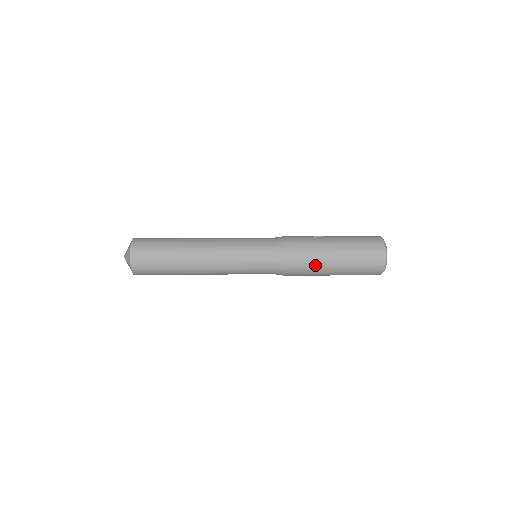
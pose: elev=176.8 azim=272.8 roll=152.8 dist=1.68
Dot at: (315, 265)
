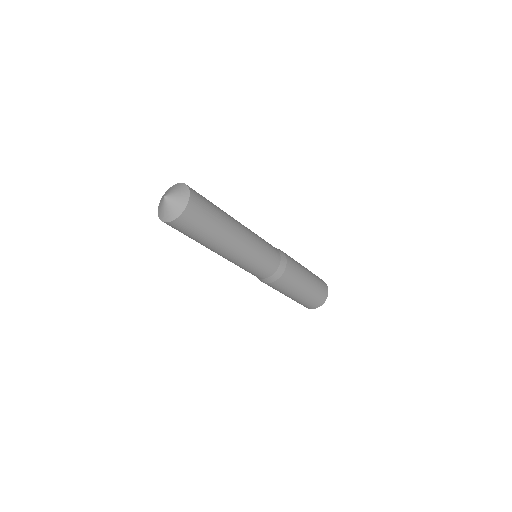
Dot at: (300, 274)
